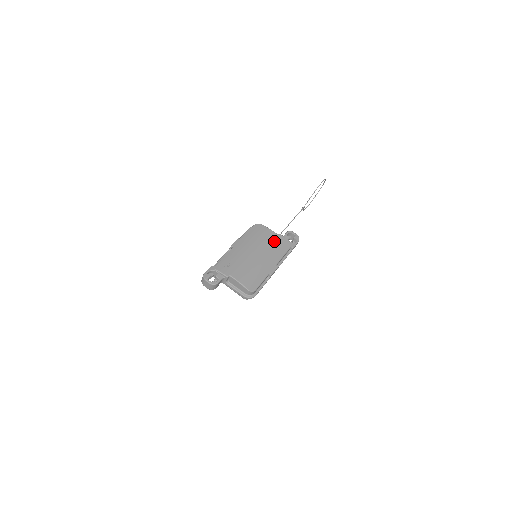
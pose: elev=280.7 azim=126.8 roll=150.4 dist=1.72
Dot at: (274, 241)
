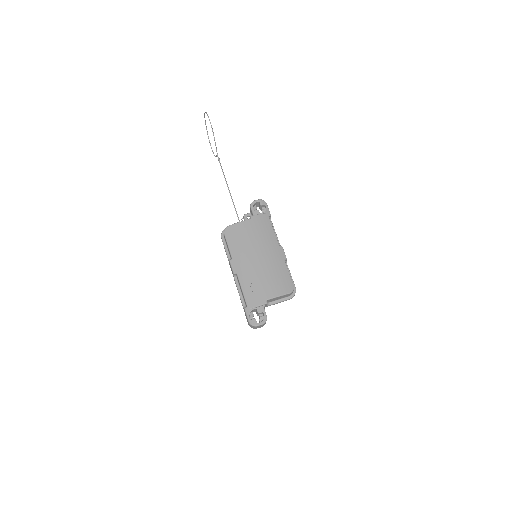
Dot at: (254, 229)
